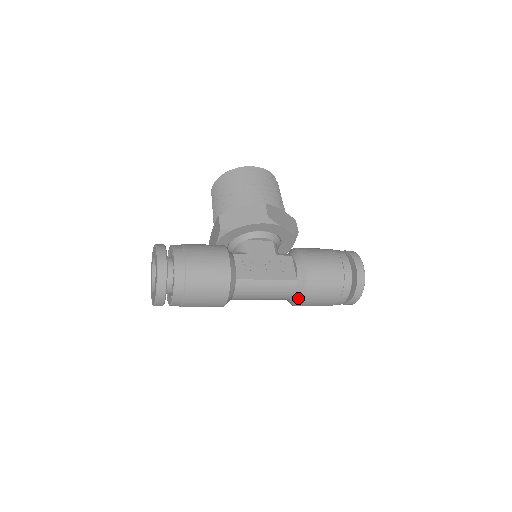
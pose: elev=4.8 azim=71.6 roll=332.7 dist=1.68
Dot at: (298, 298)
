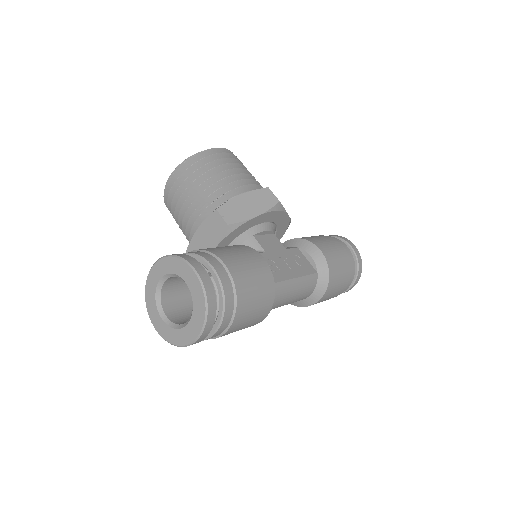
Dot at: (318, 294)
